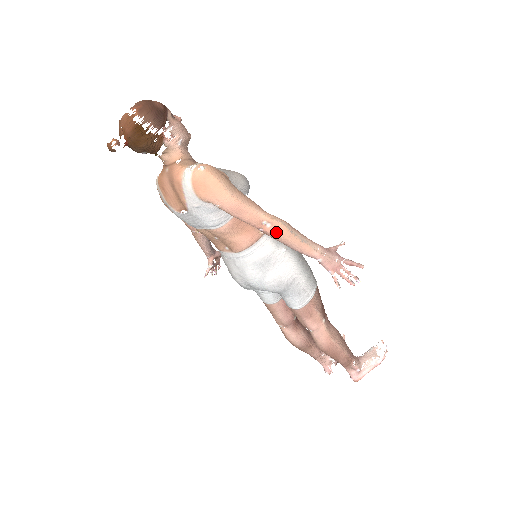
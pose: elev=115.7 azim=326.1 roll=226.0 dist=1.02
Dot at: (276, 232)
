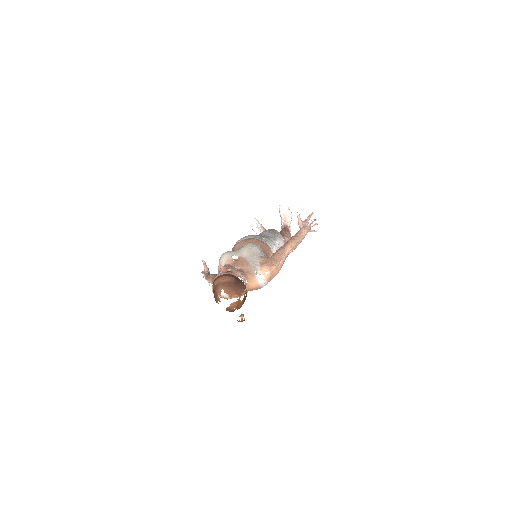
Dot at: occluded
